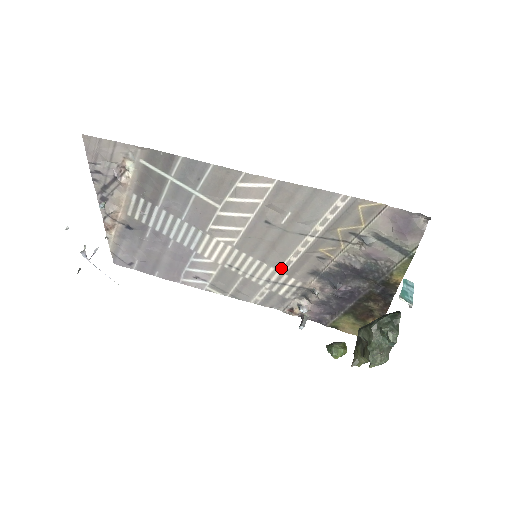
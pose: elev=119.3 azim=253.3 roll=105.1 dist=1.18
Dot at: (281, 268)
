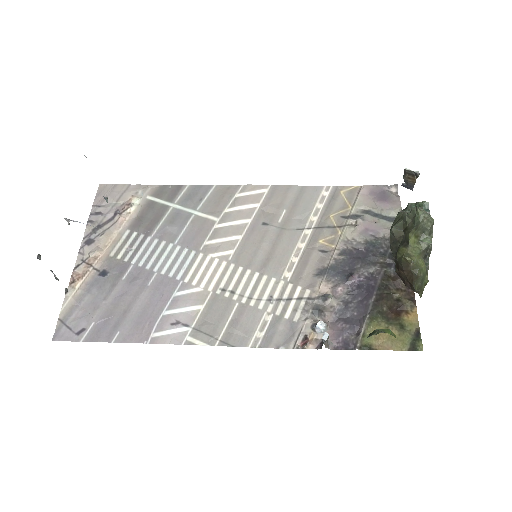
Dot at: (283, 276)
